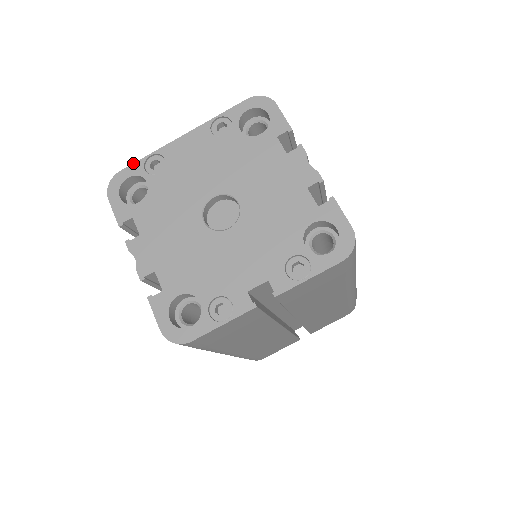
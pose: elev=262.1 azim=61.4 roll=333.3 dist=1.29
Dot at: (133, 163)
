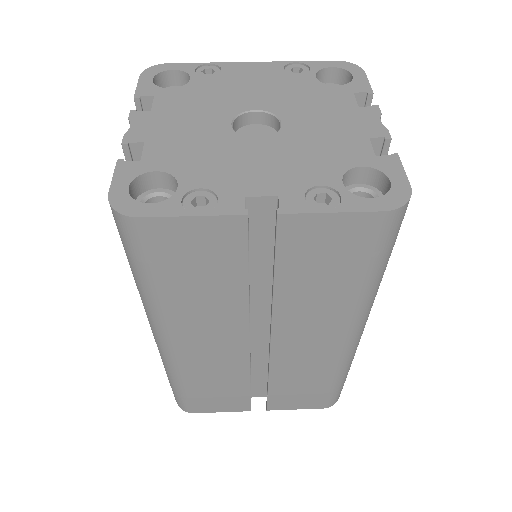
Dot at: occluded
